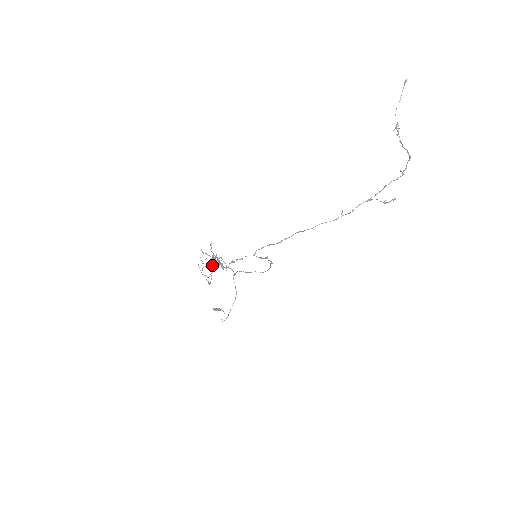
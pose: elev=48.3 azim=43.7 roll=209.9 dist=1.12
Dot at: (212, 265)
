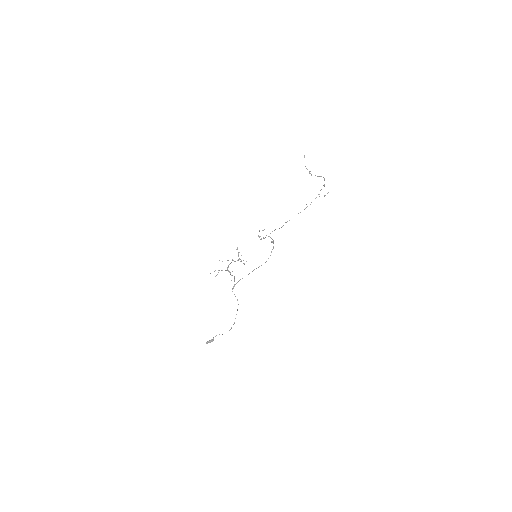
Dot at: occluded
